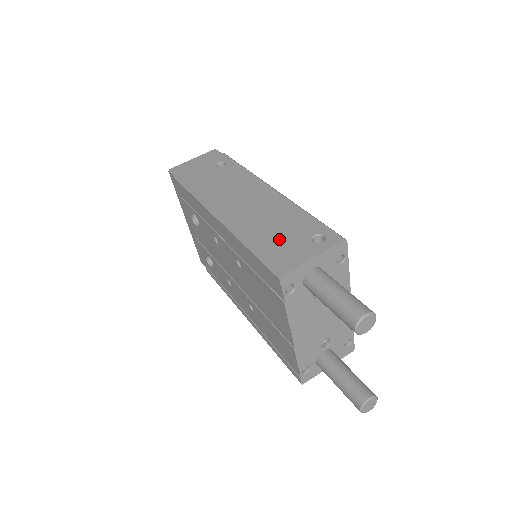
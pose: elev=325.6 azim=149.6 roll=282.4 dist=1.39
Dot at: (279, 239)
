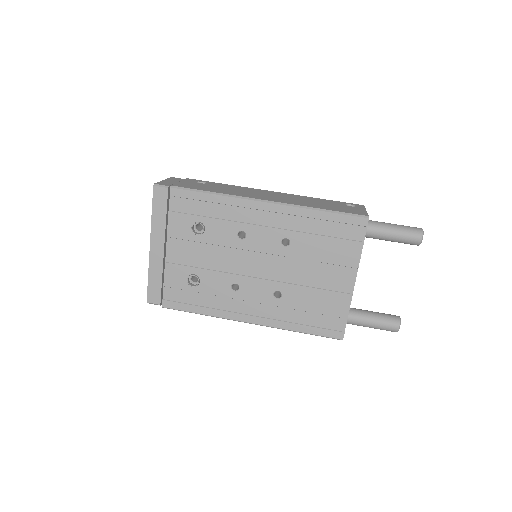
Dot at: (333, 206)
